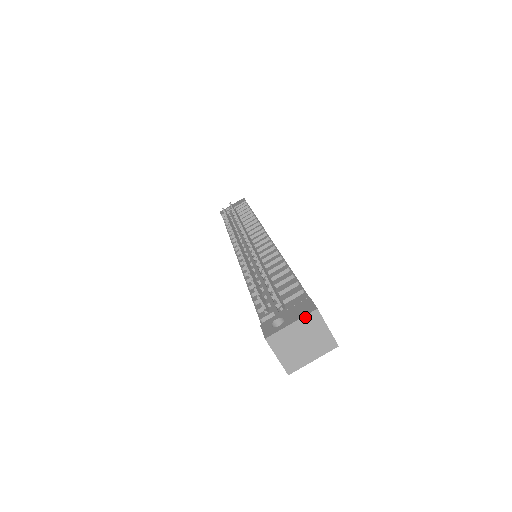
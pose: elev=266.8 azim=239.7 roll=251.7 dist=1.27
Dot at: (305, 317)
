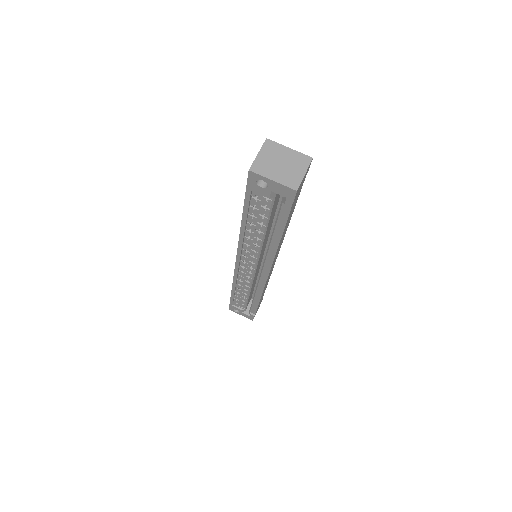
Dot at: (301, 154)
